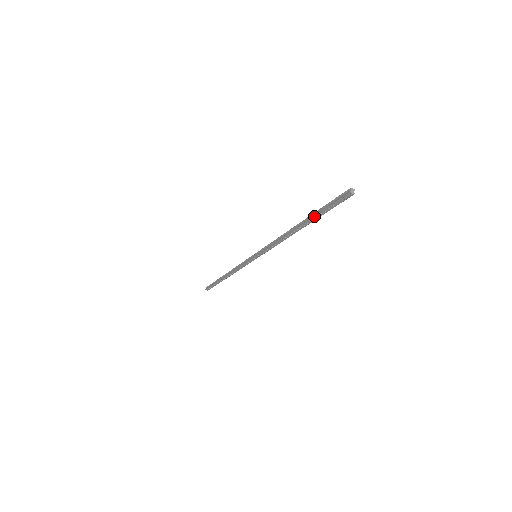
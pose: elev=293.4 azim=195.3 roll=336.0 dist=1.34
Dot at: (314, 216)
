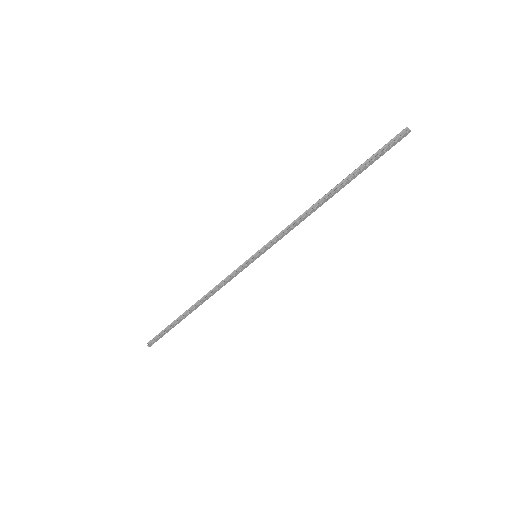
Dot at: (359, 171)
